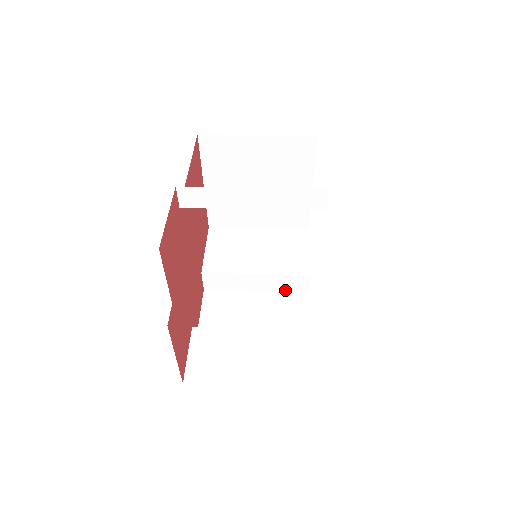
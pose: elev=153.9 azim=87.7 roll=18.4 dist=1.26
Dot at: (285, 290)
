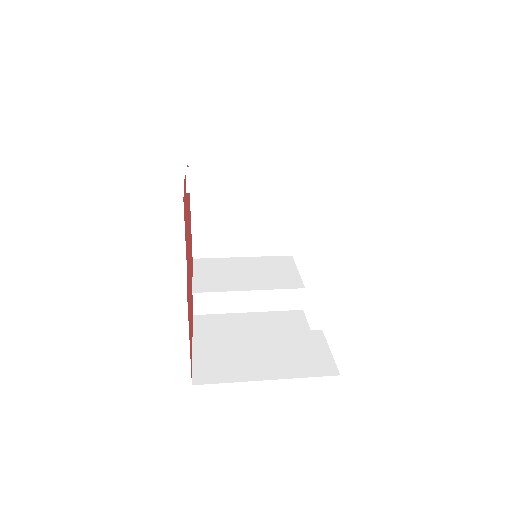
Dot at: (278, 310)
